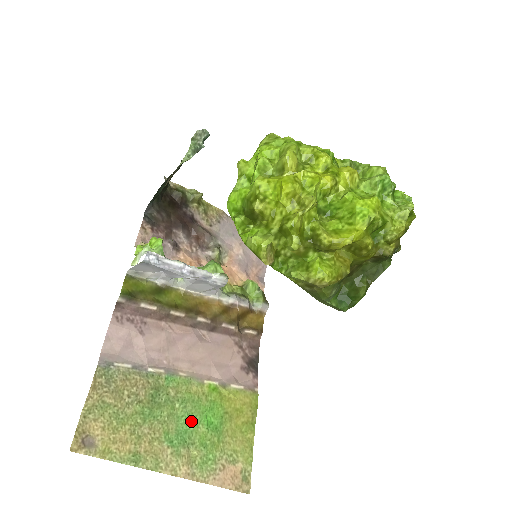
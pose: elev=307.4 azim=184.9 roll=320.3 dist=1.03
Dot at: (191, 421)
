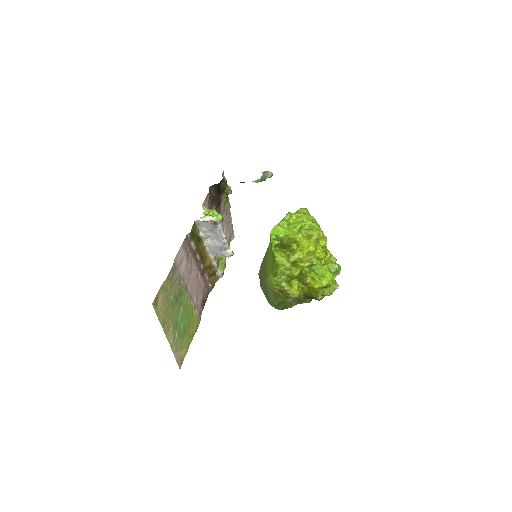
Dot at: (181, 318)
